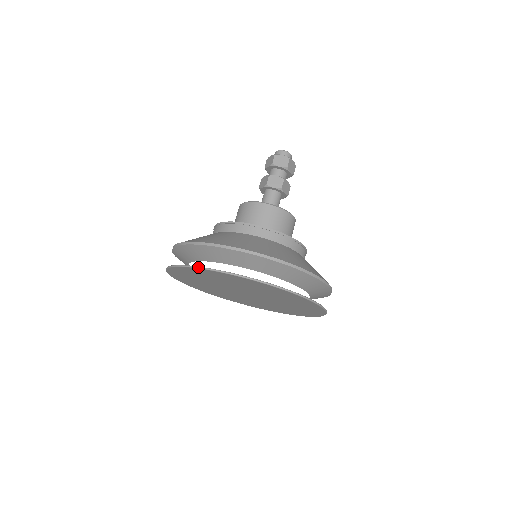
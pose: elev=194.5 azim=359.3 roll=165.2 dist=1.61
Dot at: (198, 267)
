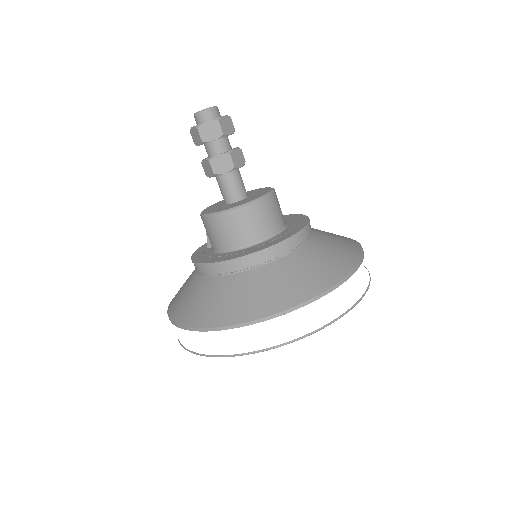
Dot at: (333, 322)
